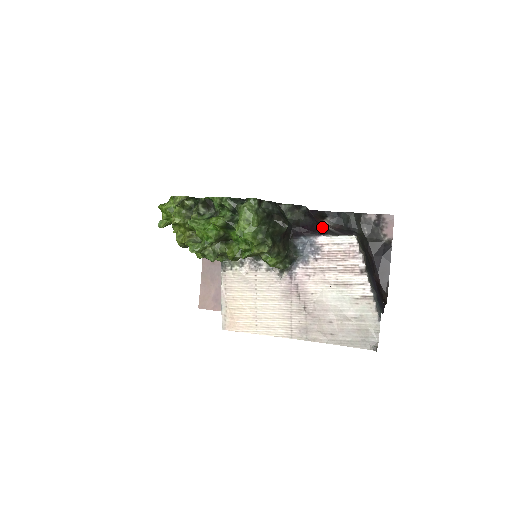
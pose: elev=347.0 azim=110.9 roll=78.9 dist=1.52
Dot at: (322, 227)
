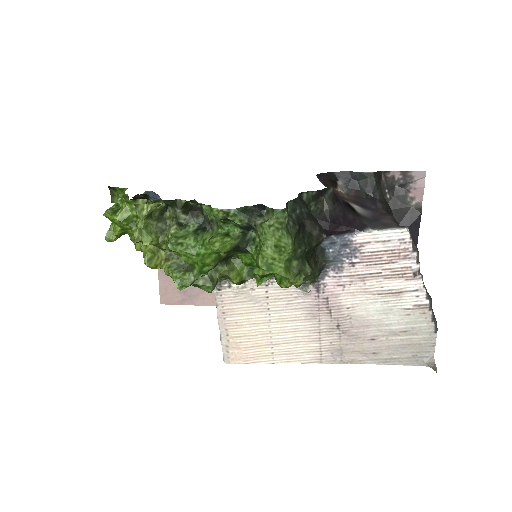
Dot at: (355, 215)
